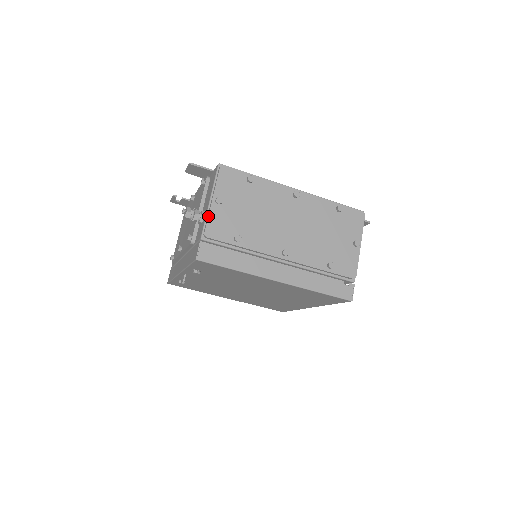
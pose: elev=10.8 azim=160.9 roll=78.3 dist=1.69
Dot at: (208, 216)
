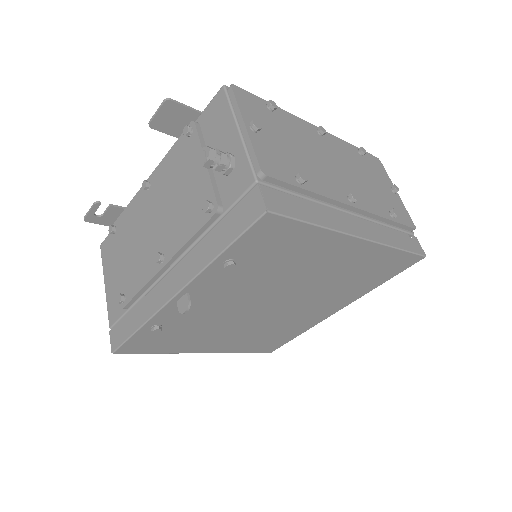
Dot at: (252, 146)
